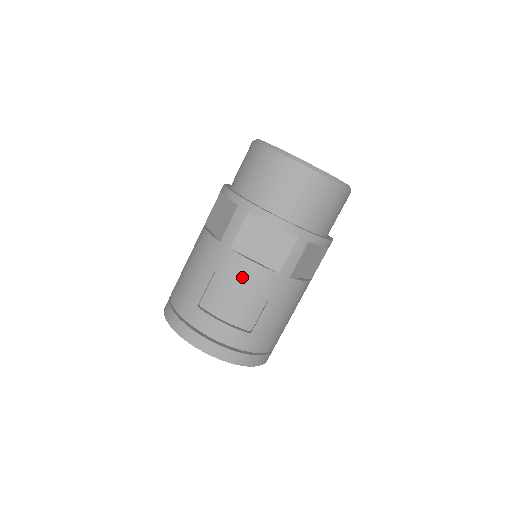
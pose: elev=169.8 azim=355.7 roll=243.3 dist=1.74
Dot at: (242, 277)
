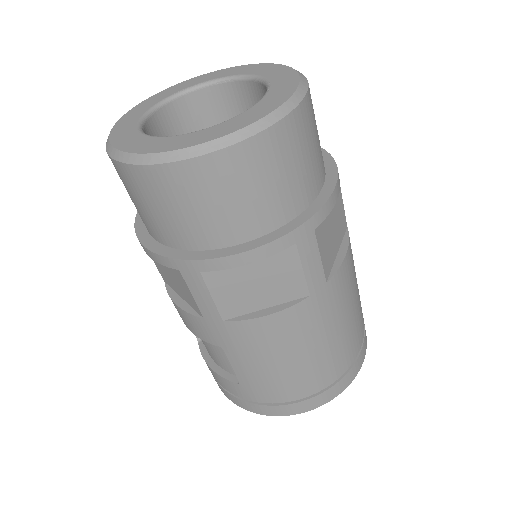
Dot at: (183, 320)
